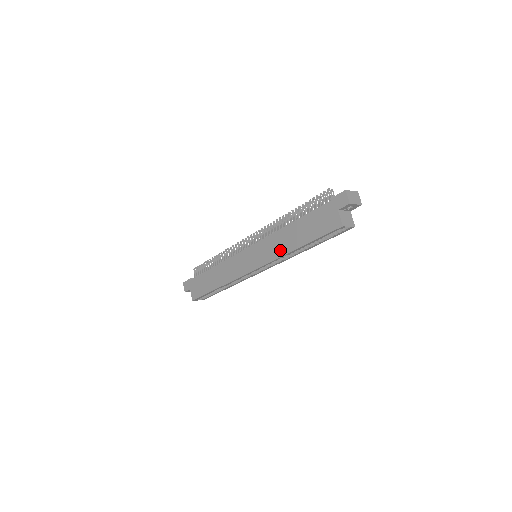
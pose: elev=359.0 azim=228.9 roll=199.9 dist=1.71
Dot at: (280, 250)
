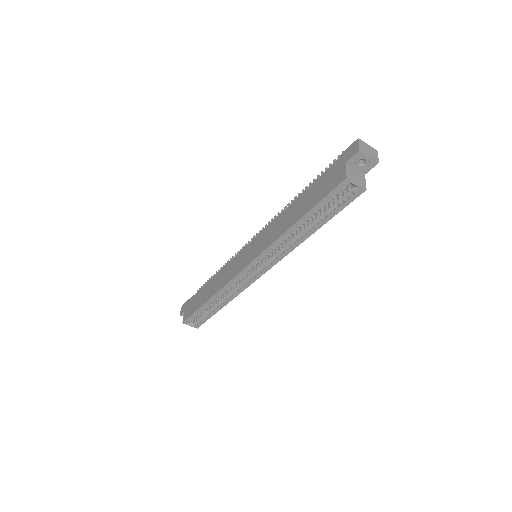
Dot at: (277, 233)
